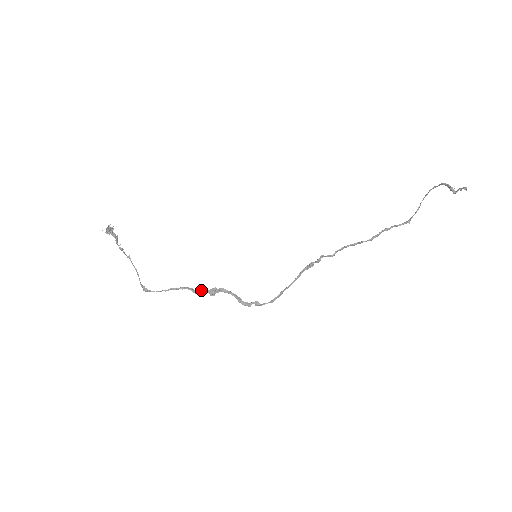
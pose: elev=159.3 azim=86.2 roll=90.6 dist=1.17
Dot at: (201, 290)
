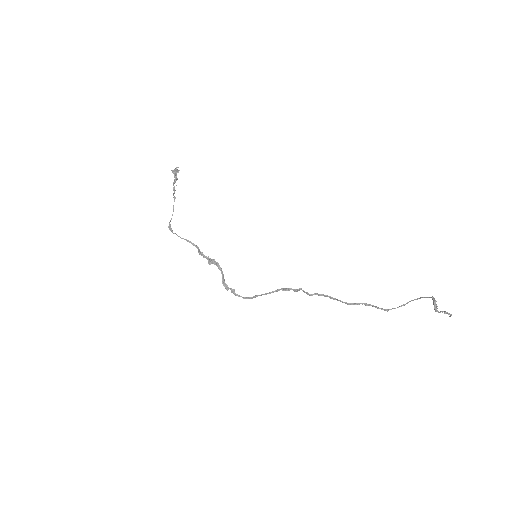
Dot at: occluded
